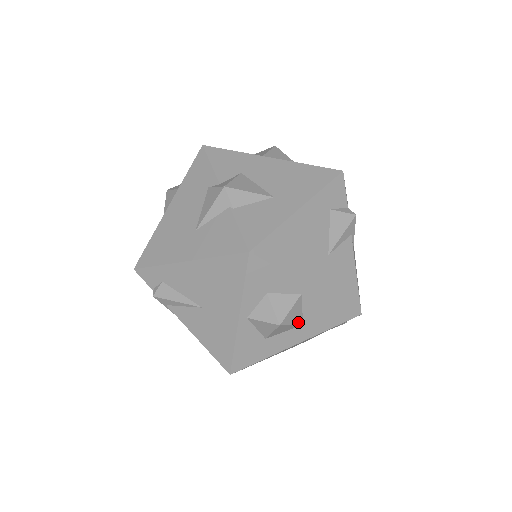
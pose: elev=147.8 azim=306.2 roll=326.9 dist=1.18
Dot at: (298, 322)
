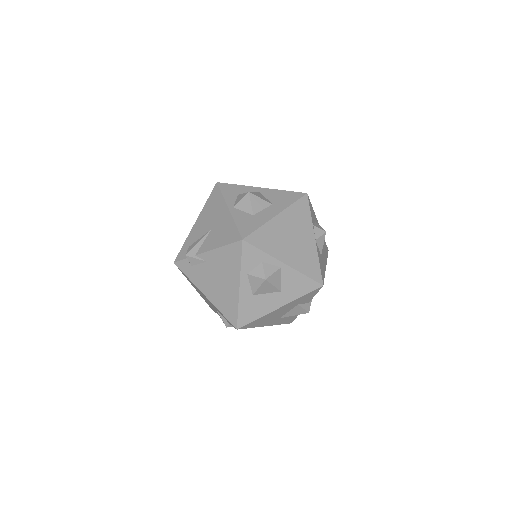
Dot at: (266, 201)
